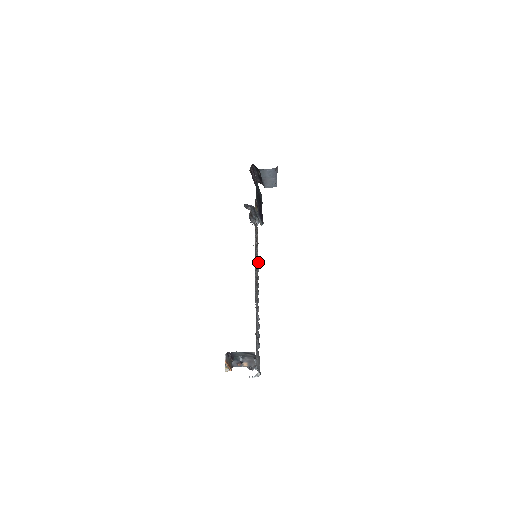
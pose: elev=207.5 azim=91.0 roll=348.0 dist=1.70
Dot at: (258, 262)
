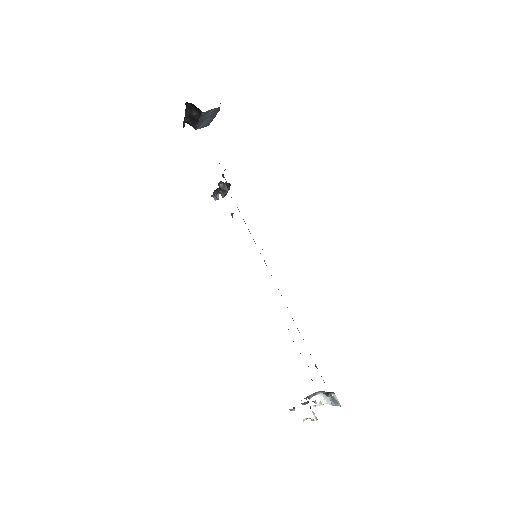
Dot at: occluded
